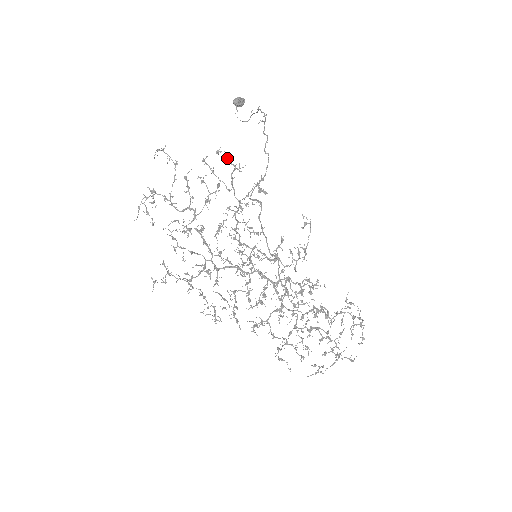
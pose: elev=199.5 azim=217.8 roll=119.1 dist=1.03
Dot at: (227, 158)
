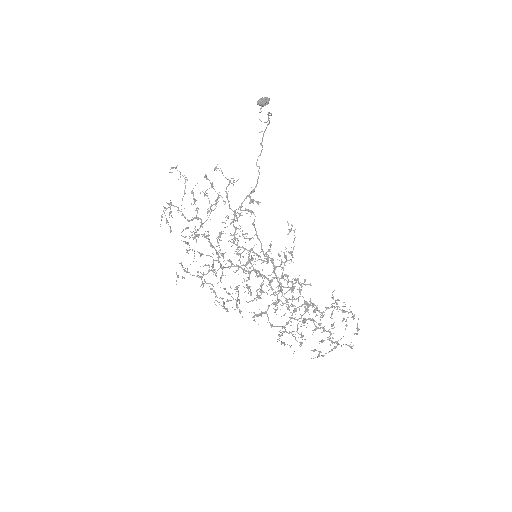
Dot at: occluded
